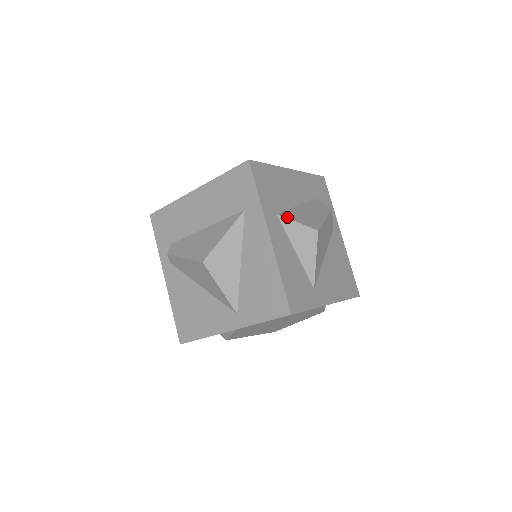
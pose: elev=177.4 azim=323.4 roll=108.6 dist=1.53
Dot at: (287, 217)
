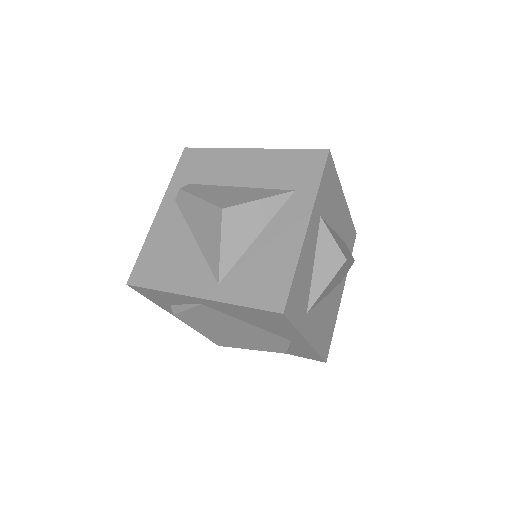
Dot at: (327, 227)
